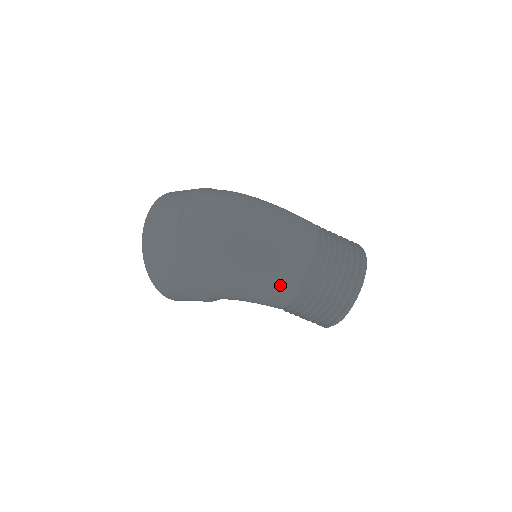
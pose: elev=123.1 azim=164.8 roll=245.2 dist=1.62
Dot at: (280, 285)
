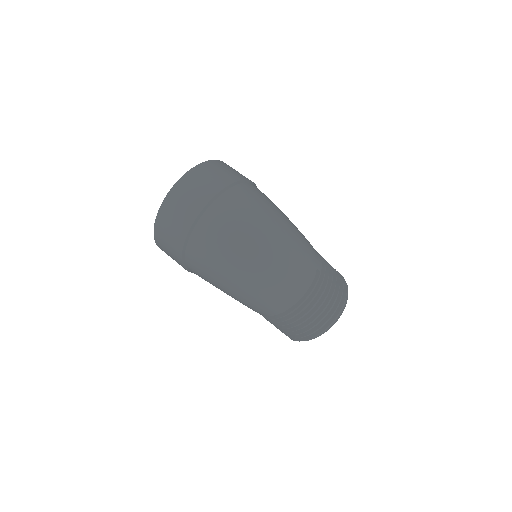
Dot at: (260, 308)
